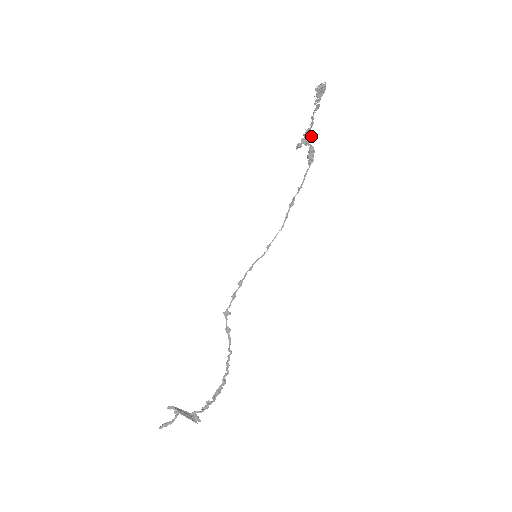
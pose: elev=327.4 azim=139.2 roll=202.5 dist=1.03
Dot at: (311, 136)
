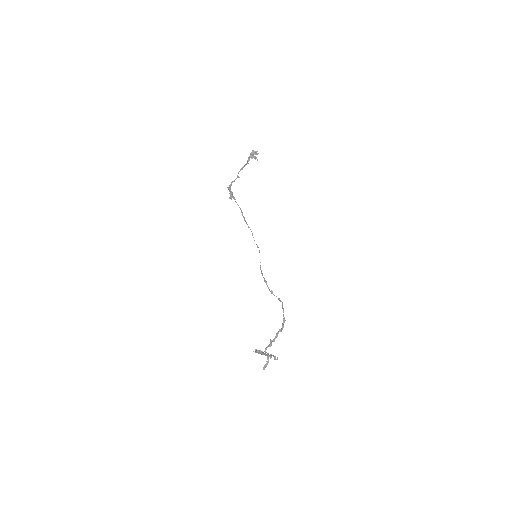
Dot at: (229, 189)
